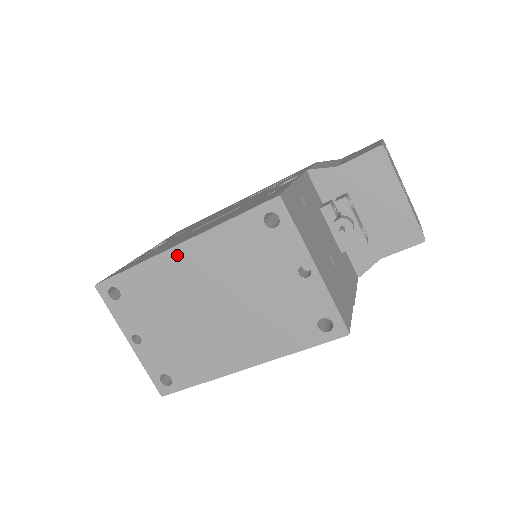
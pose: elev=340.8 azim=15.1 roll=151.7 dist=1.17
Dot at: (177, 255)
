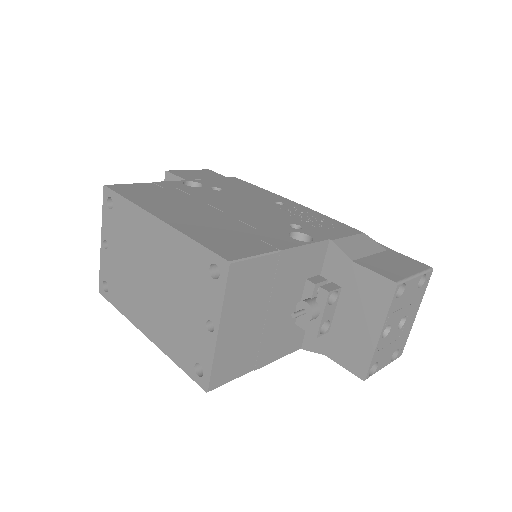
Dot at: (153, 223)
